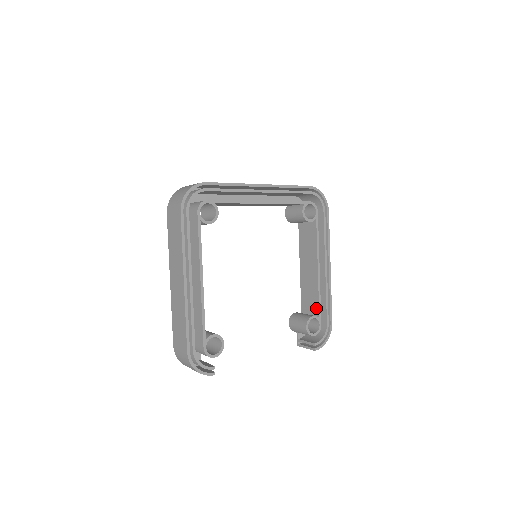
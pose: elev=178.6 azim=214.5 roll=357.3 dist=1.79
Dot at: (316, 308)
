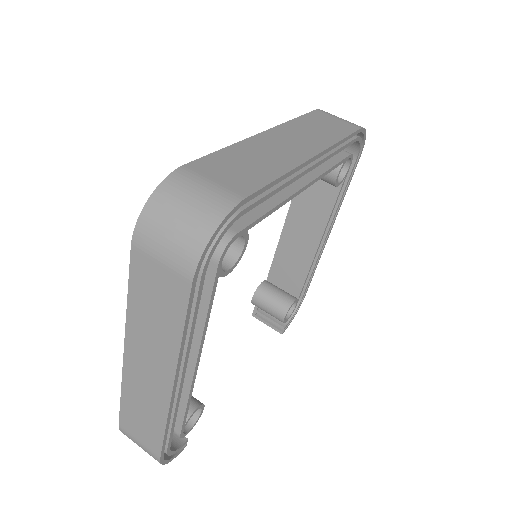
Dot at: (297, 287)
